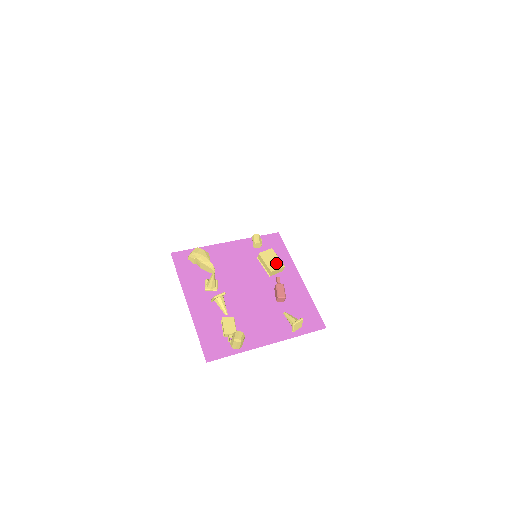
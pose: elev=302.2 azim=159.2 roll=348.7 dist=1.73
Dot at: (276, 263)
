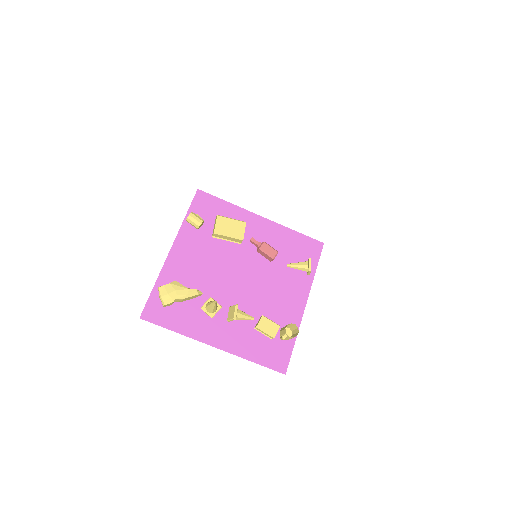
Dot at: (237, 227)
